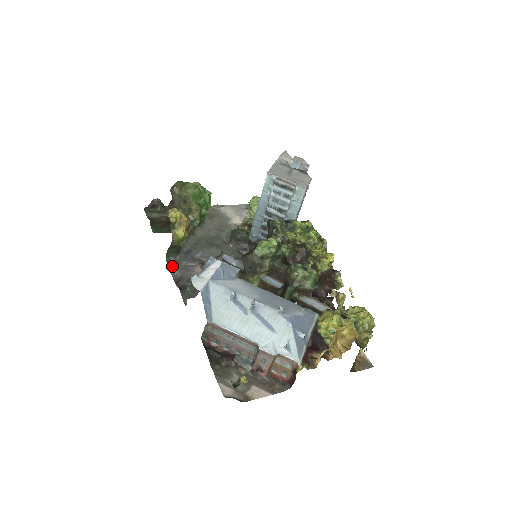
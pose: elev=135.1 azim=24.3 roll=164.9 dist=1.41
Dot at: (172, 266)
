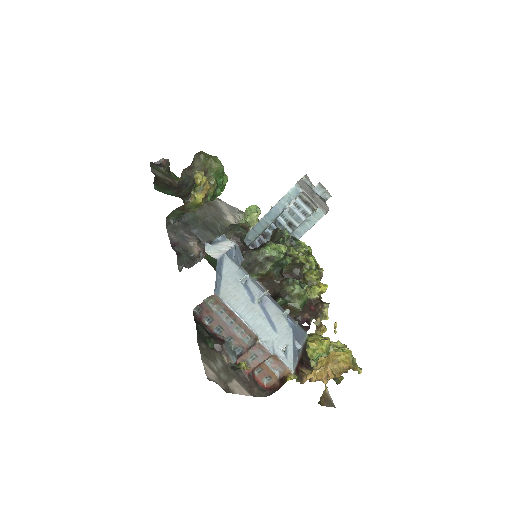
Dot at: (170, 228)
